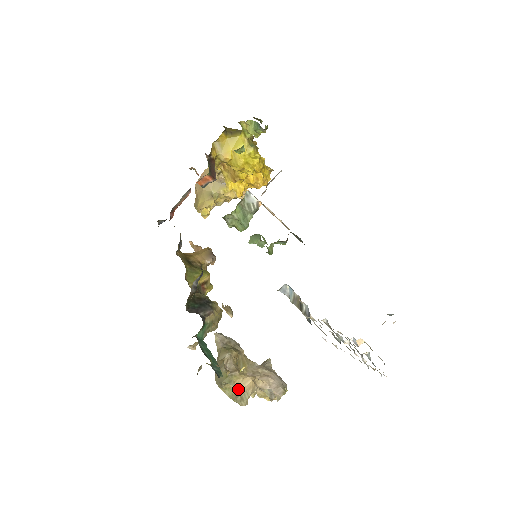
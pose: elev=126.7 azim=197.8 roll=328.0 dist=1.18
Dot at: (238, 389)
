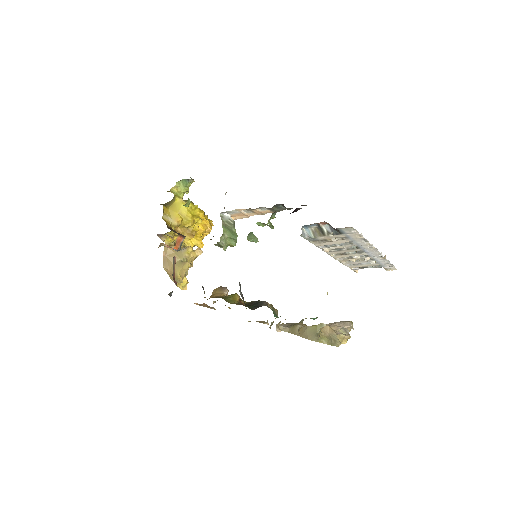
Dot at: (327, 335)
